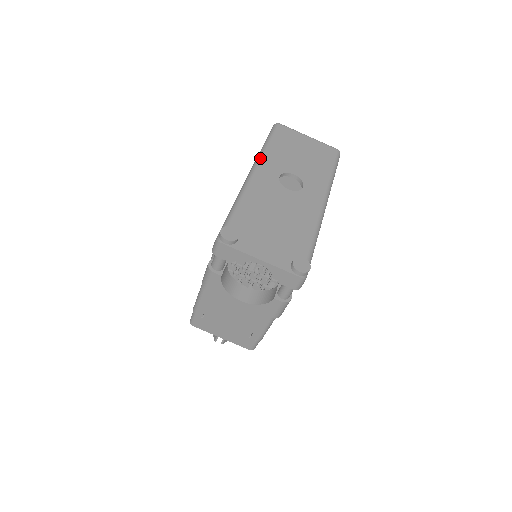
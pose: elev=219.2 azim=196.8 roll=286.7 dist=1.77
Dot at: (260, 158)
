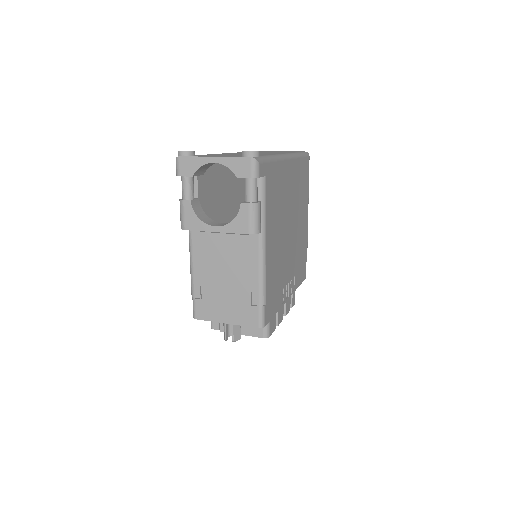
Dot at: occluded
